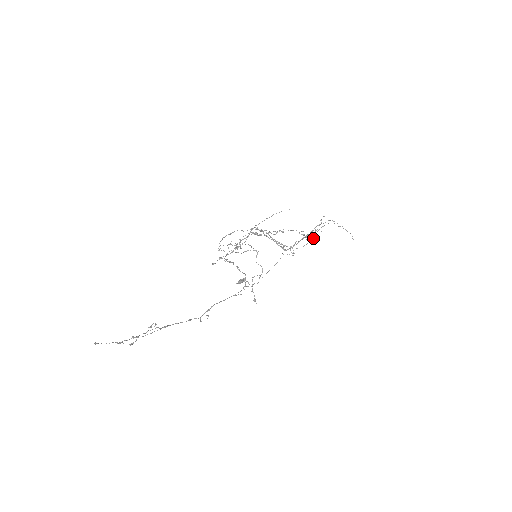
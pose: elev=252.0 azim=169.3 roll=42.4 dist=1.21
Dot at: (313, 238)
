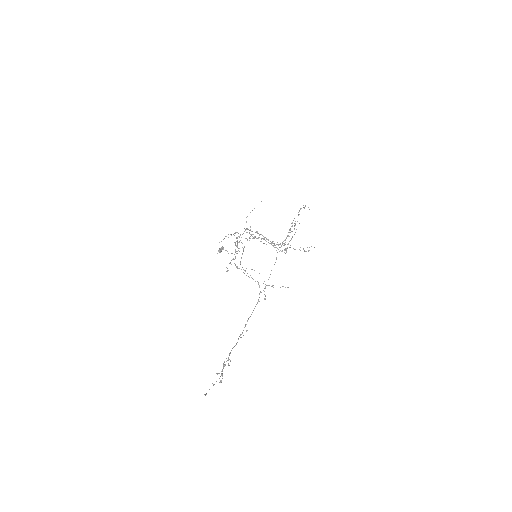
Dot at: (295, 232)
